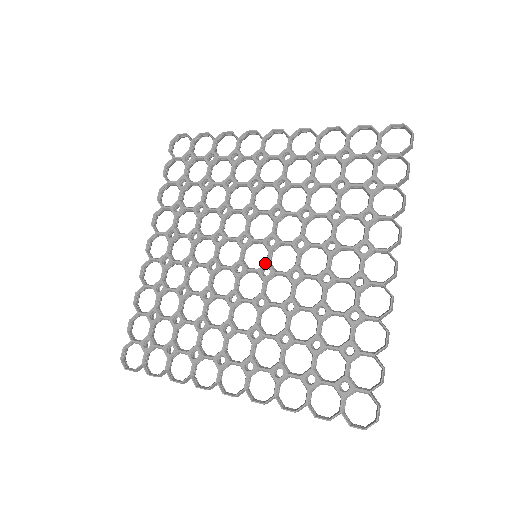
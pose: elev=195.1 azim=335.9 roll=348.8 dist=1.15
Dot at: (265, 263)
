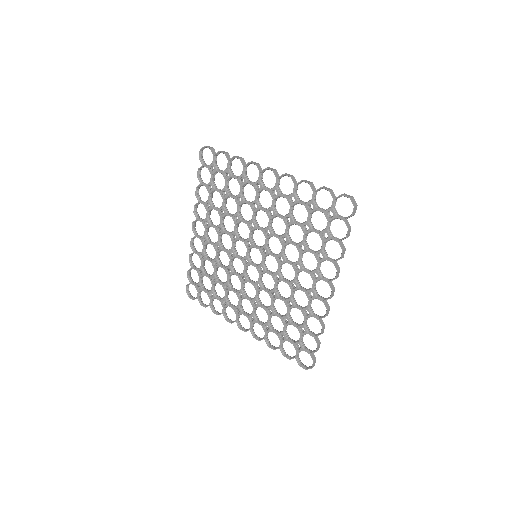
Dot at: (260, 264)
